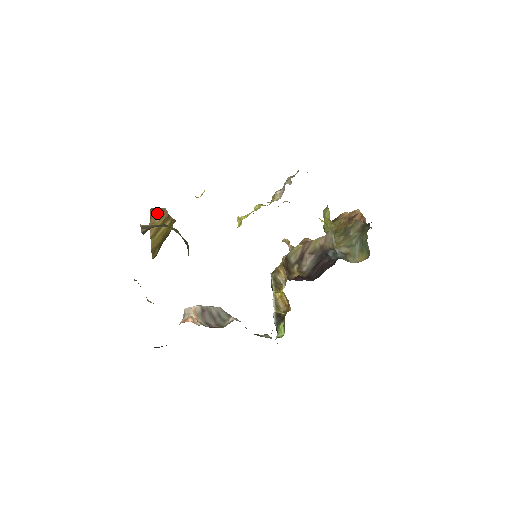
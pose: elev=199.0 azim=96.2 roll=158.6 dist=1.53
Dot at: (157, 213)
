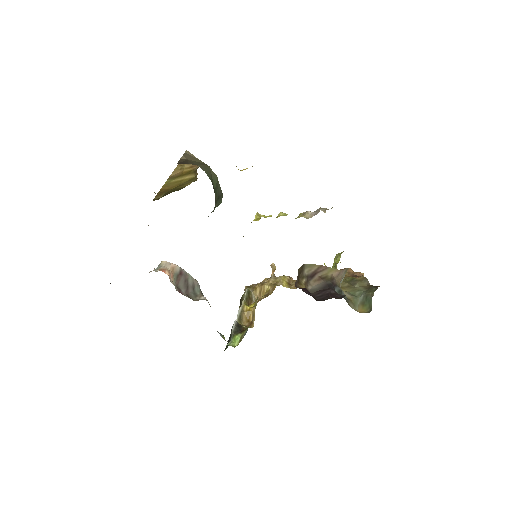
Dot at: occluded
